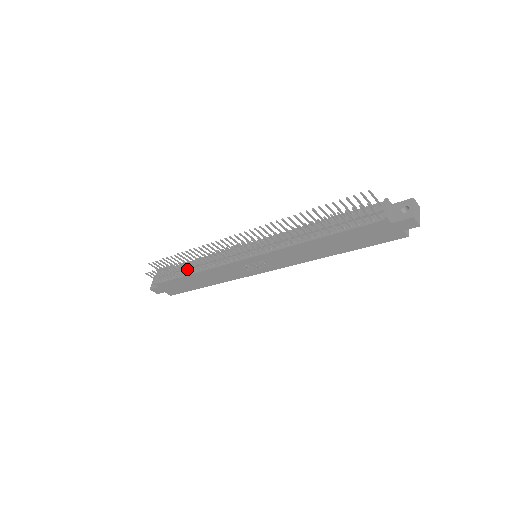
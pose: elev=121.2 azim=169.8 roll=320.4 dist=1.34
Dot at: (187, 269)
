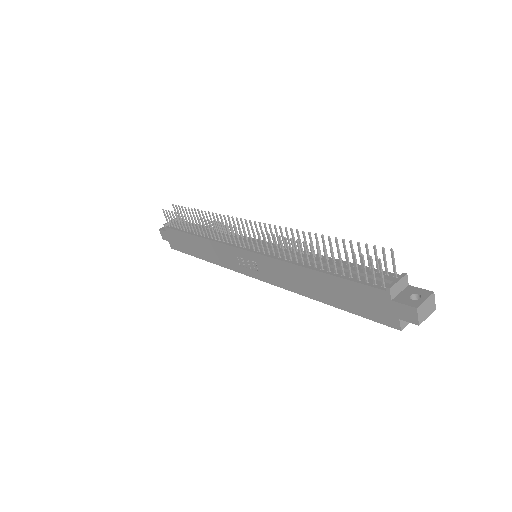
Dot at: (195, 228)
